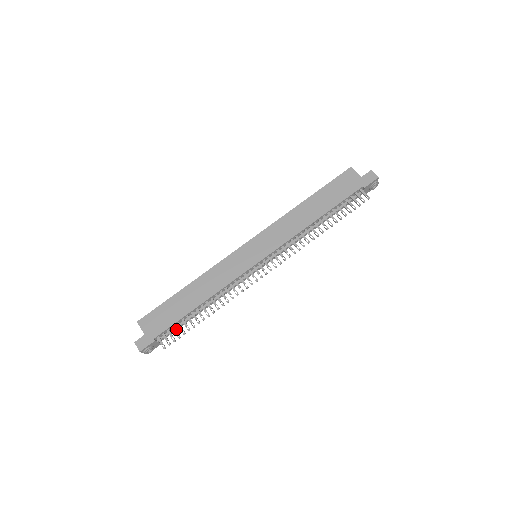
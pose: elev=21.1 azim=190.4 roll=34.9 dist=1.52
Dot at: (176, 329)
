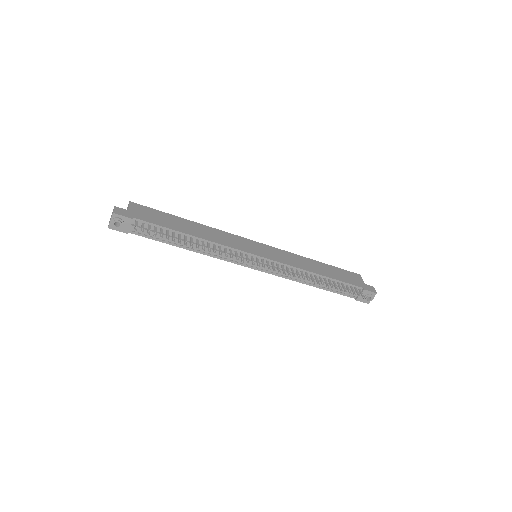
Dot at: (153, 234)
